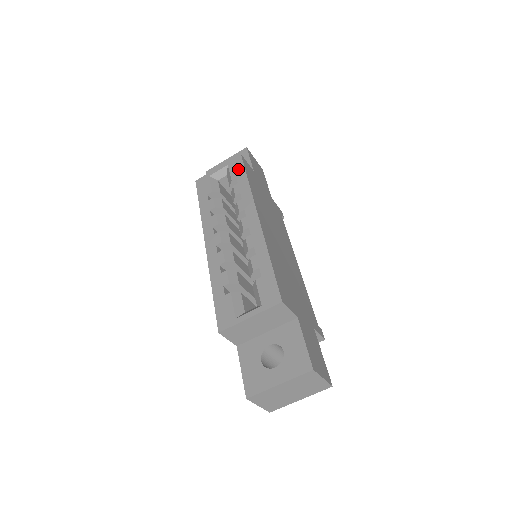
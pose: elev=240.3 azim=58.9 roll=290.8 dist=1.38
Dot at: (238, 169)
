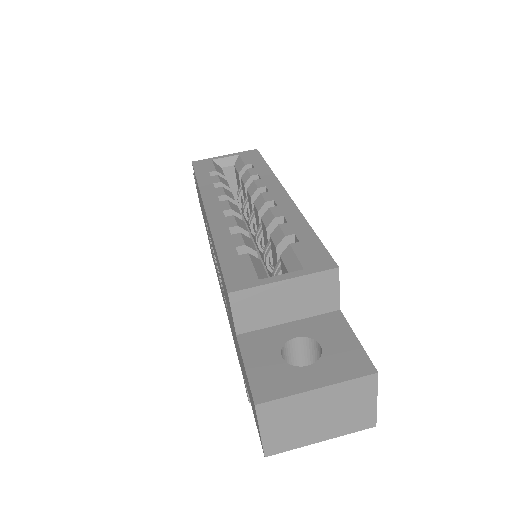
Dot at: (254, 158)
